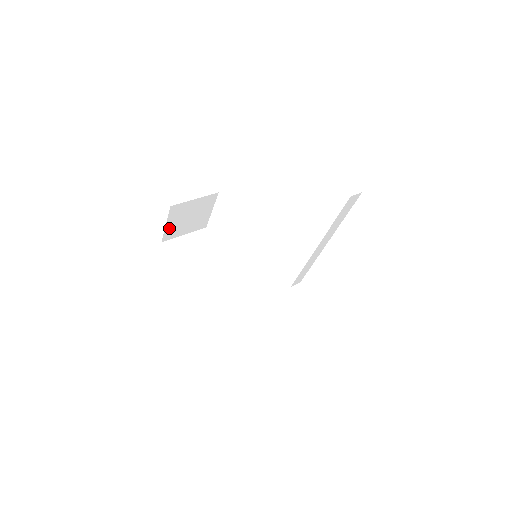
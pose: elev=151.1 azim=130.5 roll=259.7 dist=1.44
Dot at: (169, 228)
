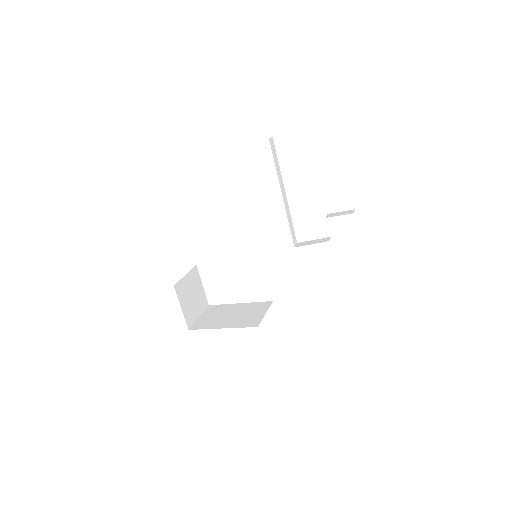
Dot at: (185, 312)
